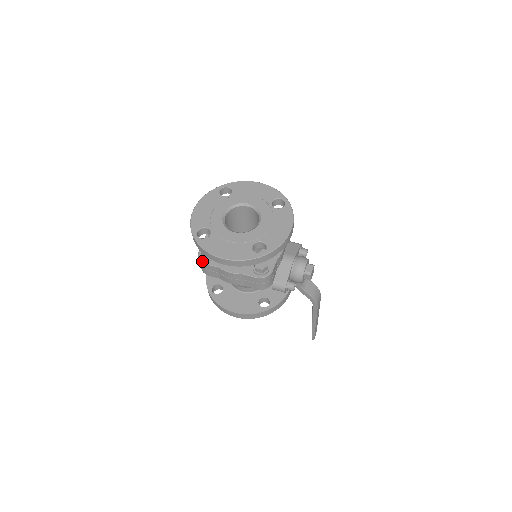
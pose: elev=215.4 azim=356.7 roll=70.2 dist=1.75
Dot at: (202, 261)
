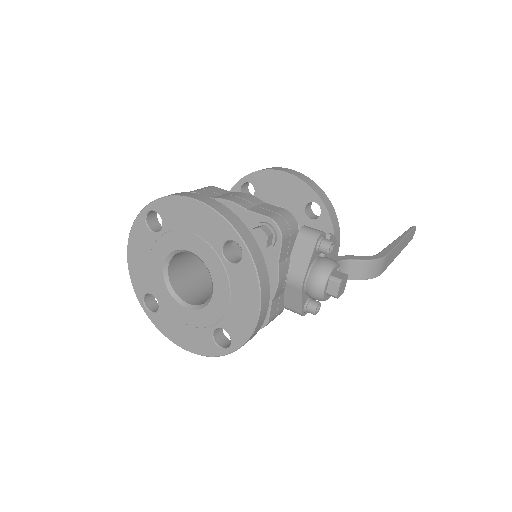
Dot at: occluded
